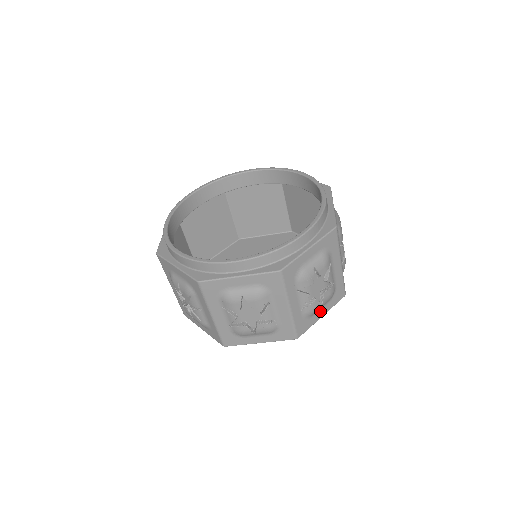
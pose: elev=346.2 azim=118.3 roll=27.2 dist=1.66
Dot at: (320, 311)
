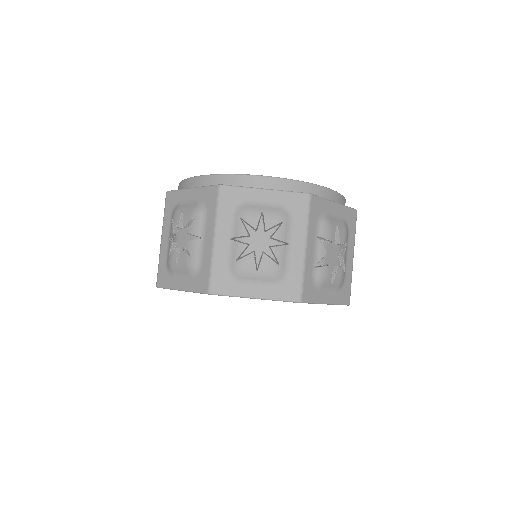
Dot at: occluded
